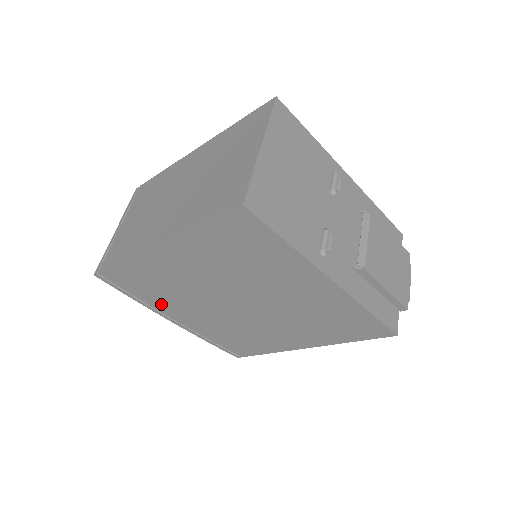
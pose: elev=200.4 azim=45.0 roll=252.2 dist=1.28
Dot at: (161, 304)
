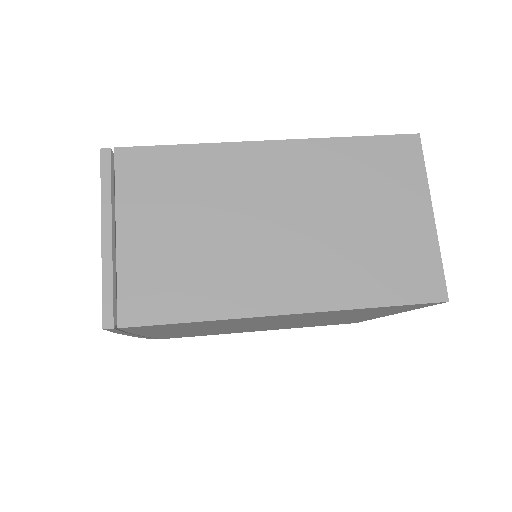
Dot at: (156, 332)
